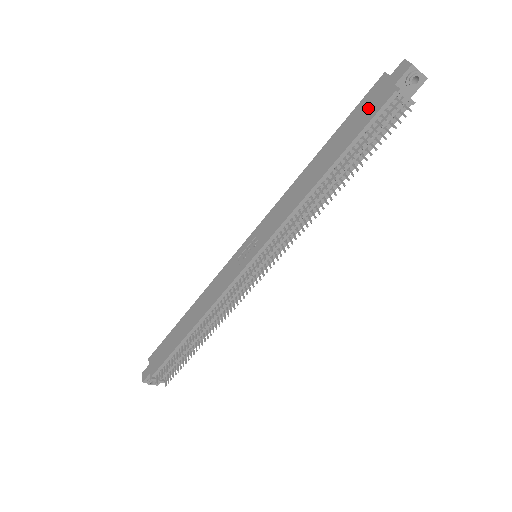
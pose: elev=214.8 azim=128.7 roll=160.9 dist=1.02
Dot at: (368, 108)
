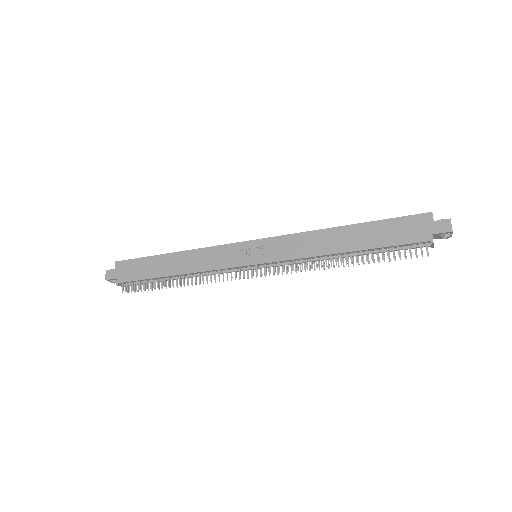
Dot at: (405, 231)
